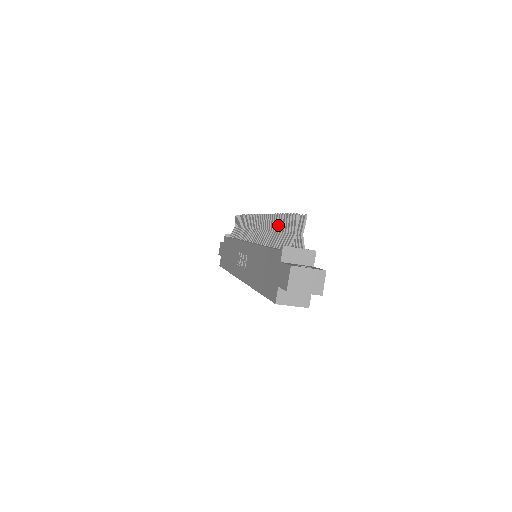
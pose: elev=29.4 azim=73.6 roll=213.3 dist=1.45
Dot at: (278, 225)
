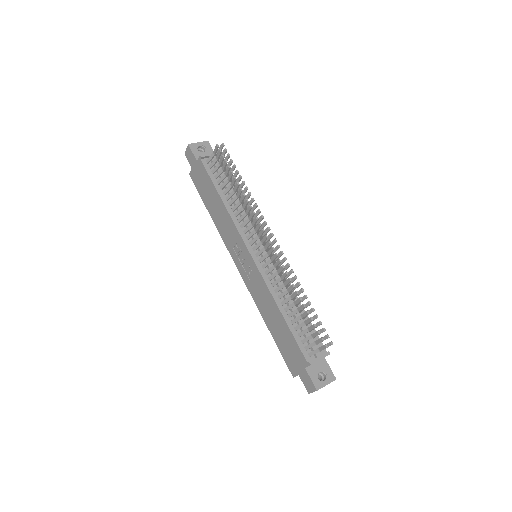
Dot at: (300, 309)
